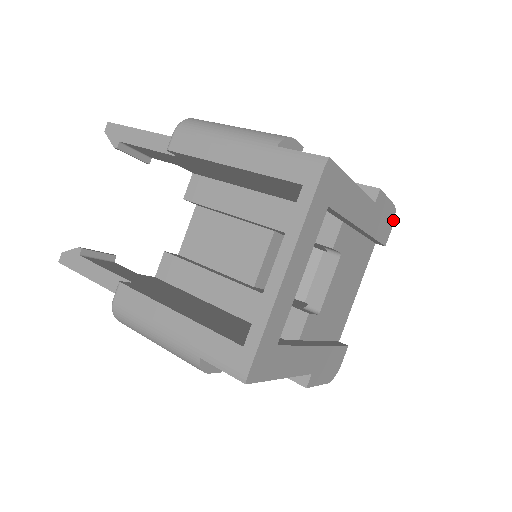
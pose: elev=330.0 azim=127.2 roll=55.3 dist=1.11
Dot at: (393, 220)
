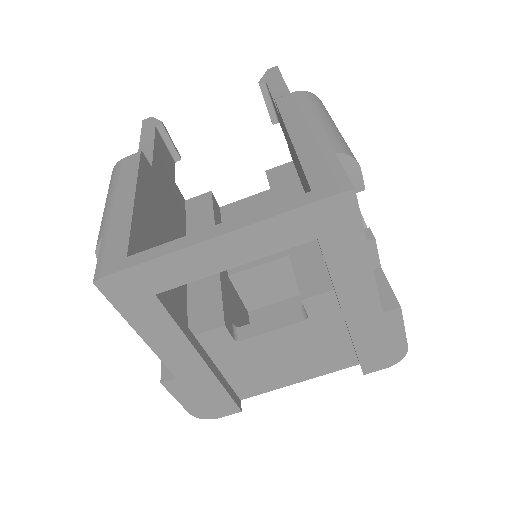
Dot at: (395, 362)
